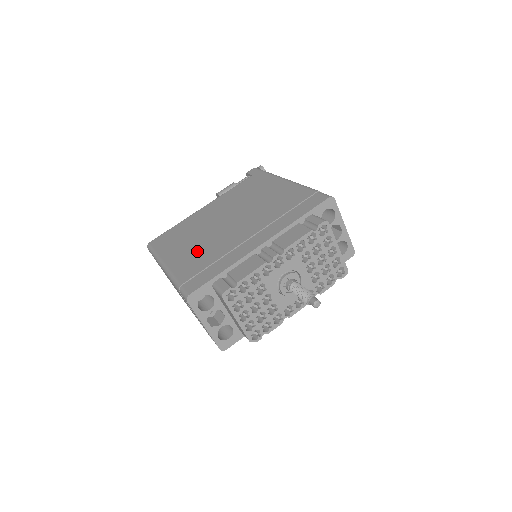
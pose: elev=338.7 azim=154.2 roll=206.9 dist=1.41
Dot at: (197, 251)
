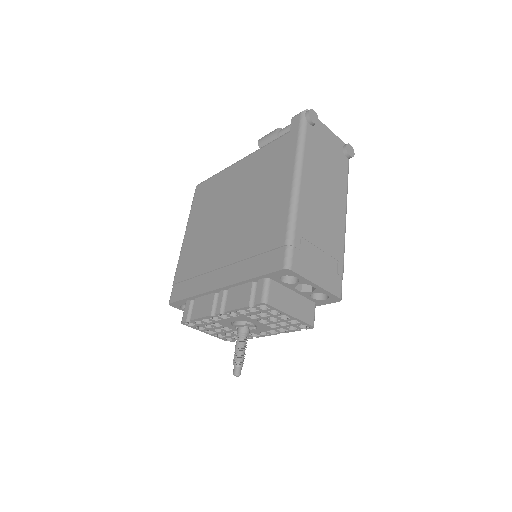
Dot at: (198, 244)
